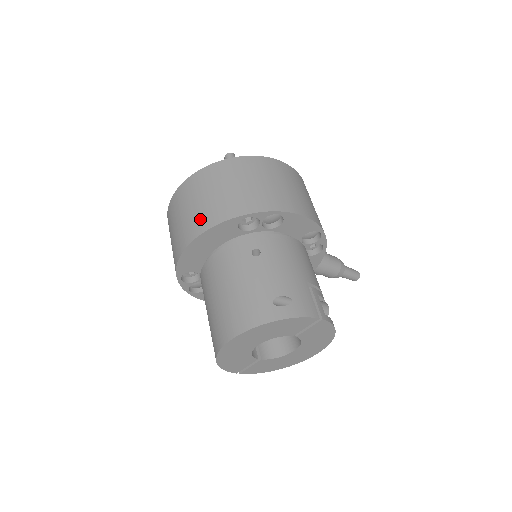
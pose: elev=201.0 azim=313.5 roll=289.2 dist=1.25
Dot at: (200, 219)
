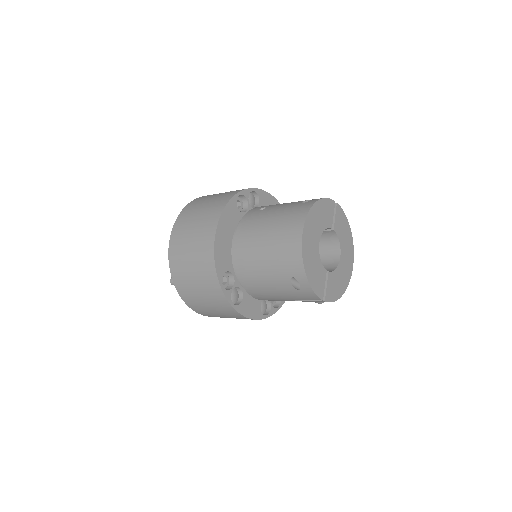
Dot at: (209, 218)
